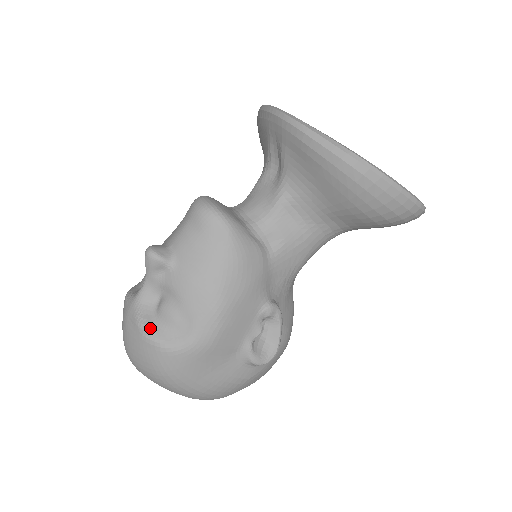
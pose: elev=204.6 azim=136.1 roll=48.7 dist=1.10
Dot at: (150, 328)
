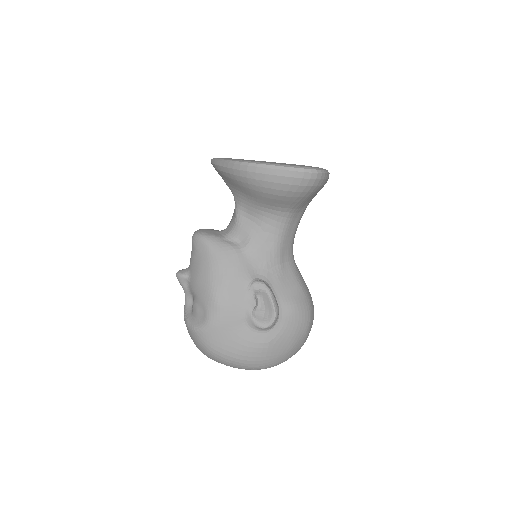
Dot at: (189, 320)
